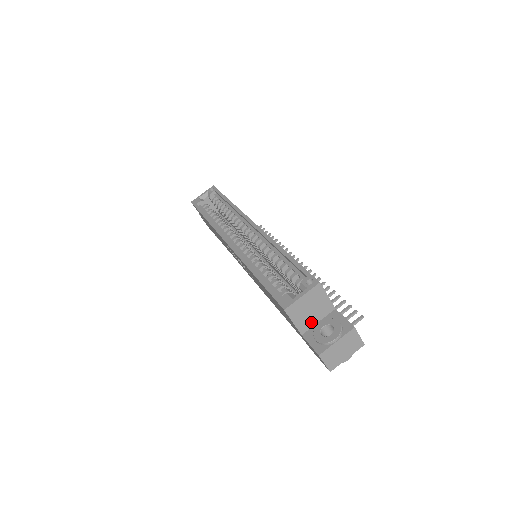
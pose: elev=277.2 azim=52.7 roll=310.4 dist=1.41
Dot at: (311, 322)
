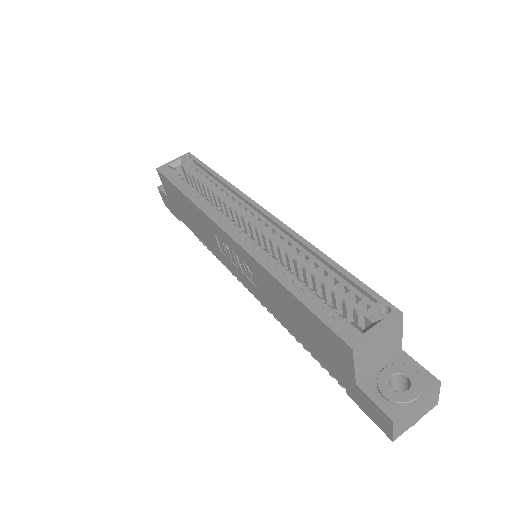
Dot at: (372, 367)
